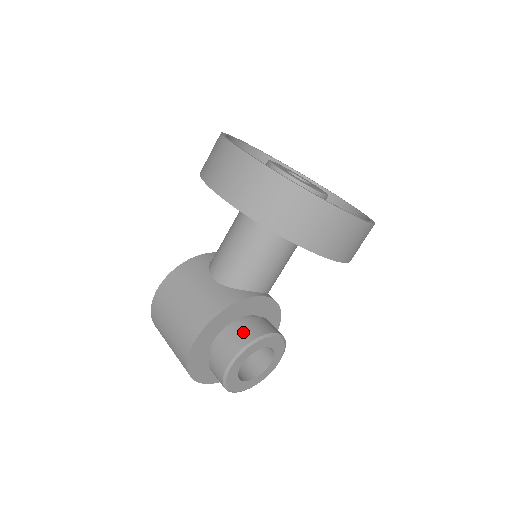
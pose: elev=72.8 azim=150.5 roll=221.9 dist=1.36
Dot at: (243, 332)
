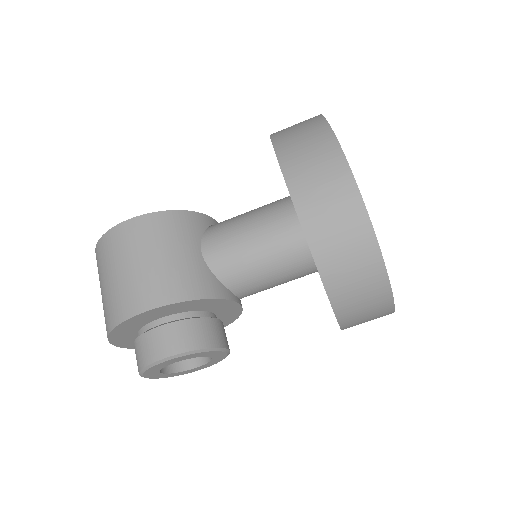
Dot at: (200, 332)
